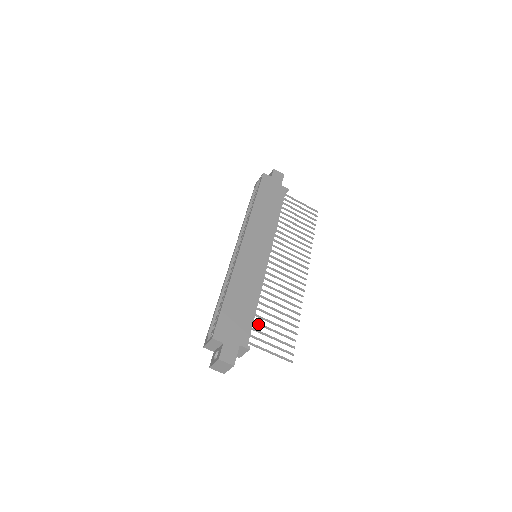
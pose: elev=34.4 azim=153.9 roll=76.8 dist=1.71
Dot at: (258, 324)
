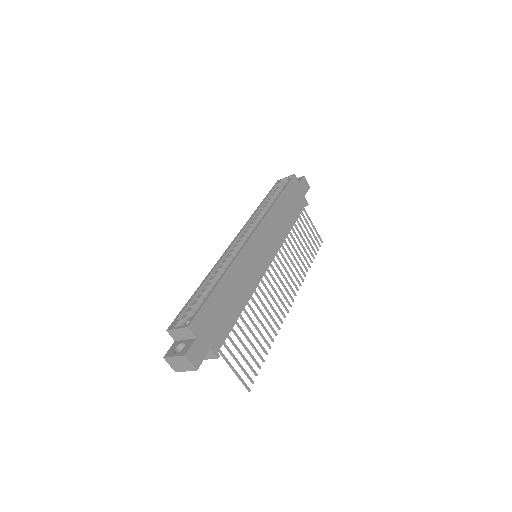
Dot at: (234, 332)
